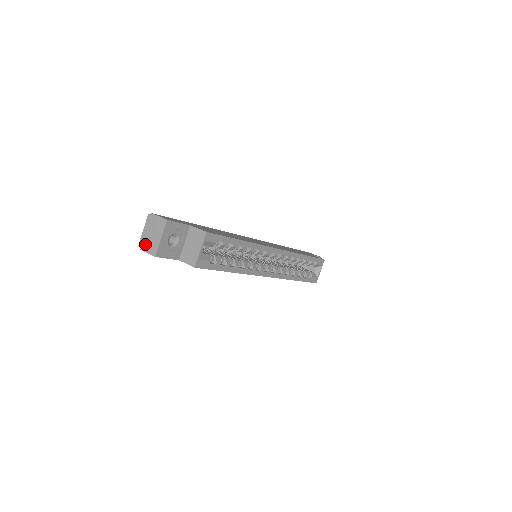
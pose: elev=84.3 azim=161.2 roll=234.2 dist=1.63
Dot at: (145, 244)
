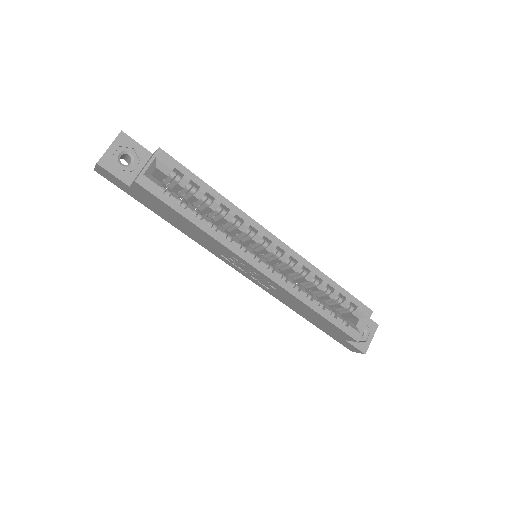
Dot at: occluded
